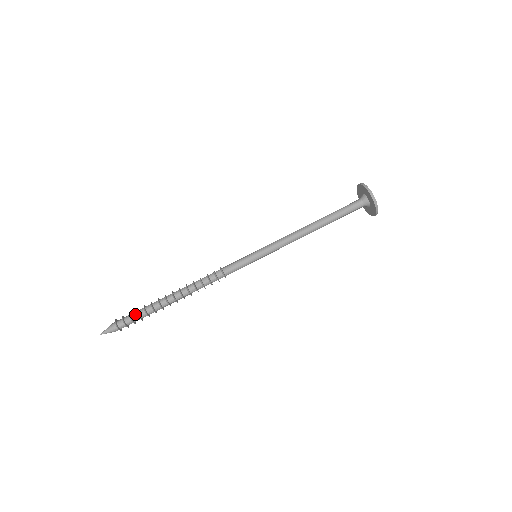
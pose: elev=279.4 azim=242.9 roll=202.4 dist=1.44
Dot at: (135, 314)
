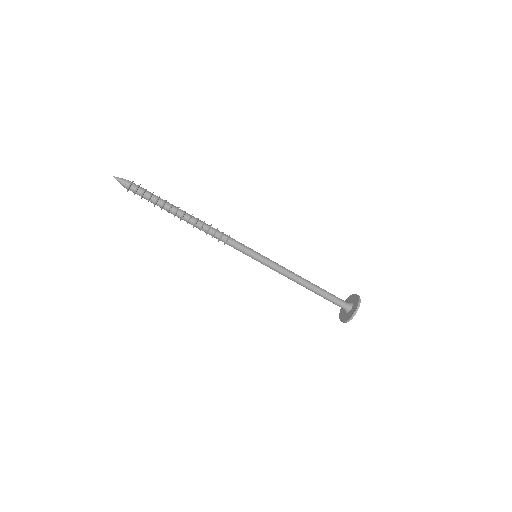
Dot at: (148, 196)
